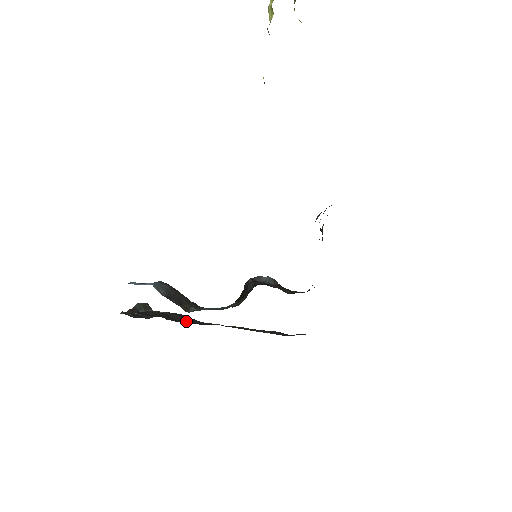
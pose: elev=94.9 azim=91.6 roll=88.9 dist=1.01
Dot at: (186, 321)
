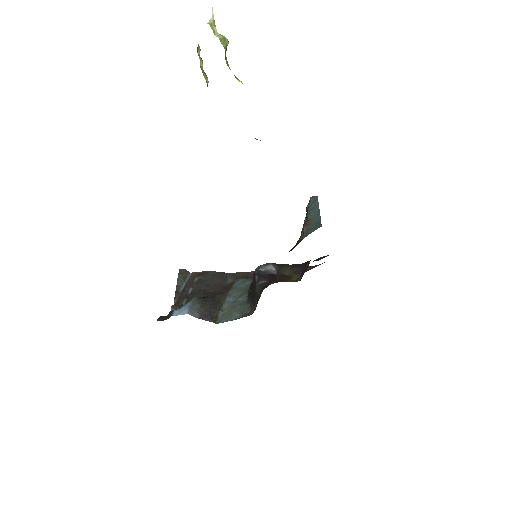
Dot at: (217, 282)
